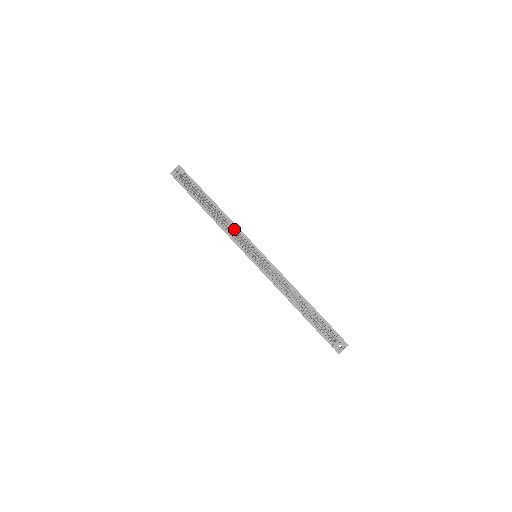
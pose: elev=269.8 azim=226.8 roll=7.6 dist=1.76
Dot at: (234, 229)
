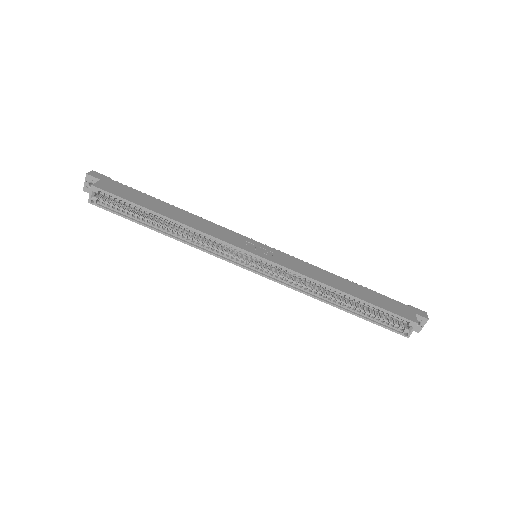
Dot at: (208, 239)
